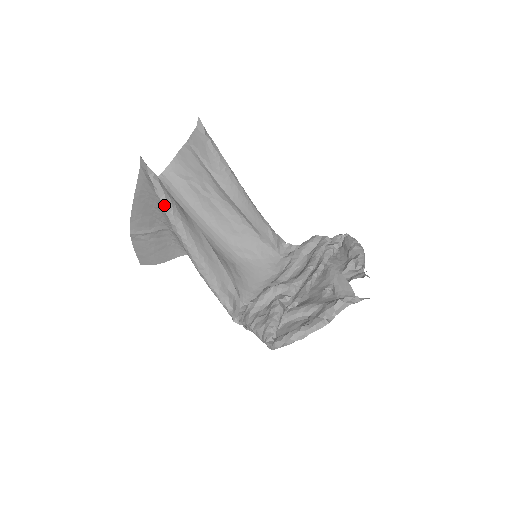
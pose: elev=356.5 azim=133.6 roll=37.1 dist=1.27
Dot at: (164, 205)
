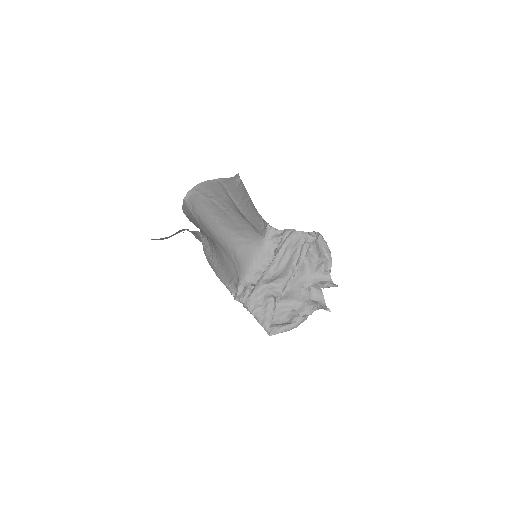
Dot at: (207, 252)
